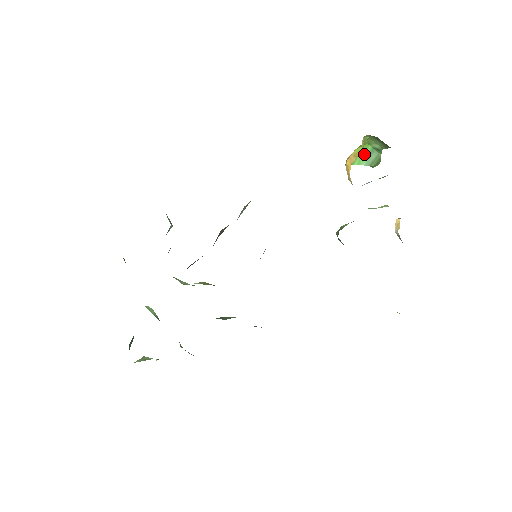
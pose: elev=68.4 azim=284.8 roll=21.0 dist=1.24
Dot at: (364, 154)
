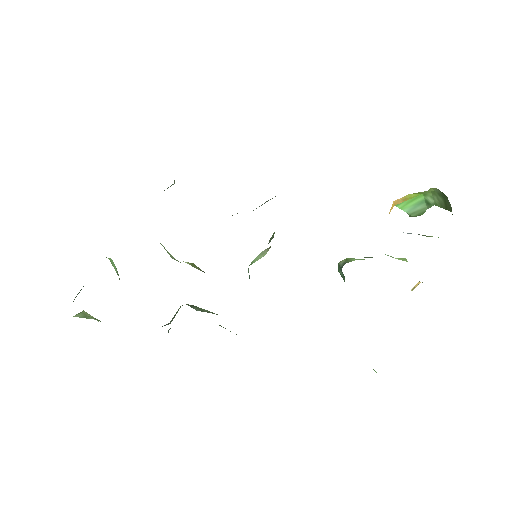
Dot at: (413, 201)
